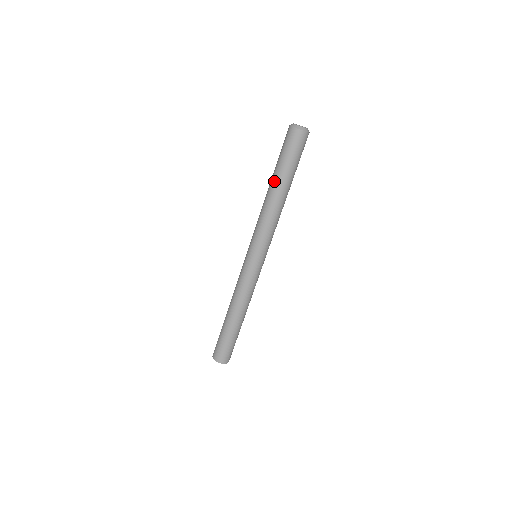
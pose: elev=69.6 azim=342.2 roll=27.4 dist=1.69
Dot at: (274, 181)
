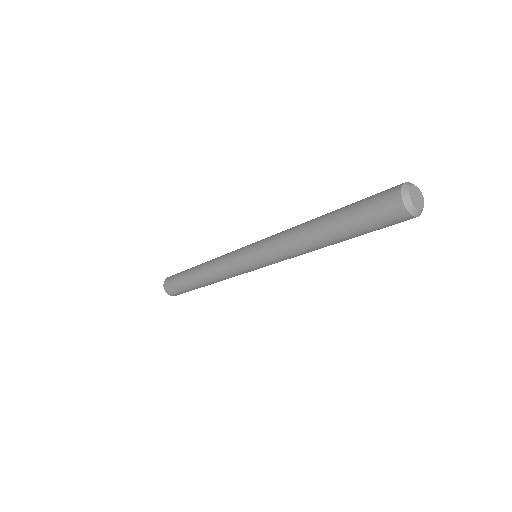
Dot at: (328, 231)
